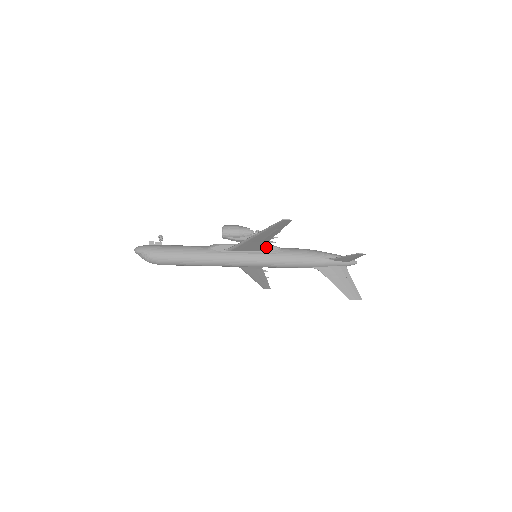
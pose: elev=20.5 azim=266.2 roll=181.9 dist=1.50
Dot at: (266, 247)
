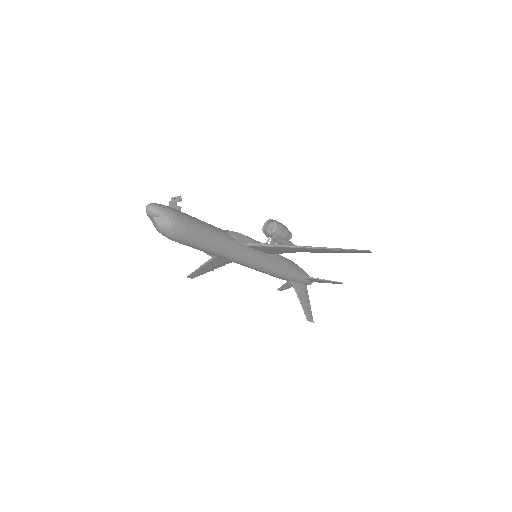
Dot at: (281, 253)
